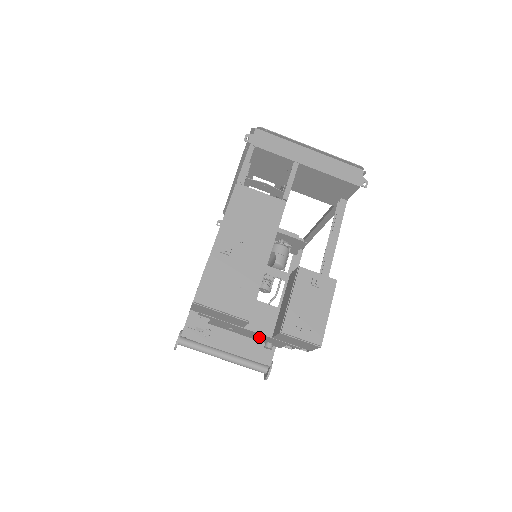
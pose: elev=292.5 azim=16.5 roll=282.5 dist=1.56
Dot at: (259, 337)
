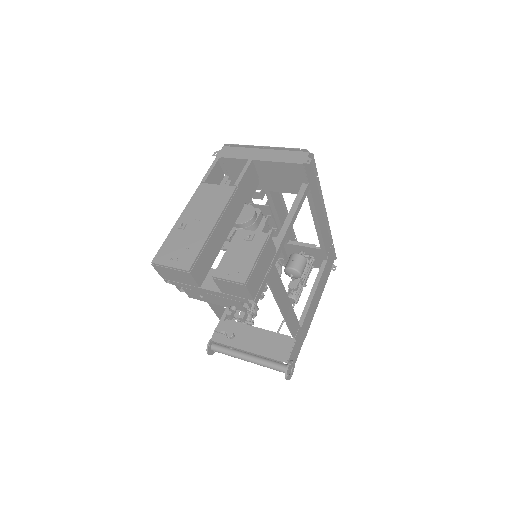
Dot at: (221, 299)
